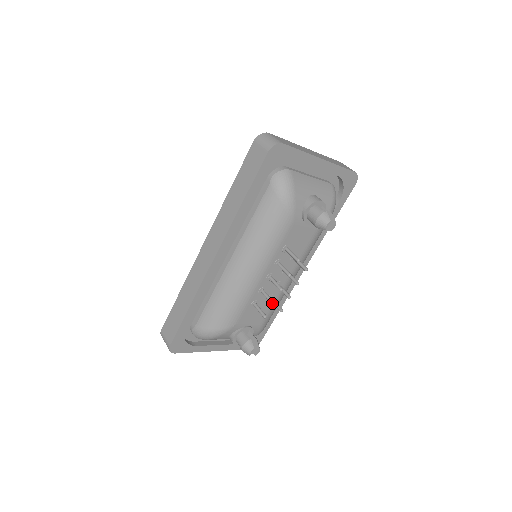
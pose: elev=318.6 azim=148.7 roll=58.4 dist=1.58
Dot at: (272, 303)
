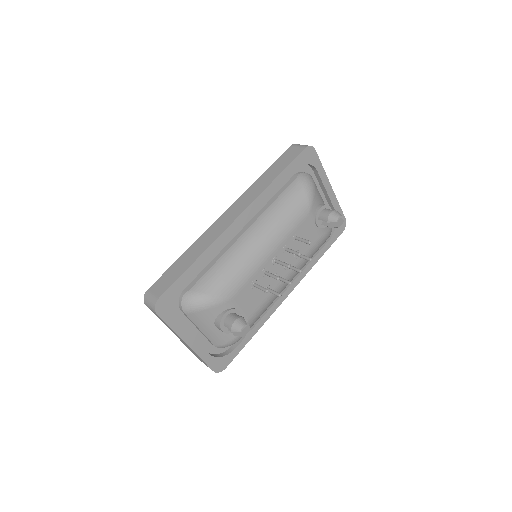
Dot at: (278, 277)
